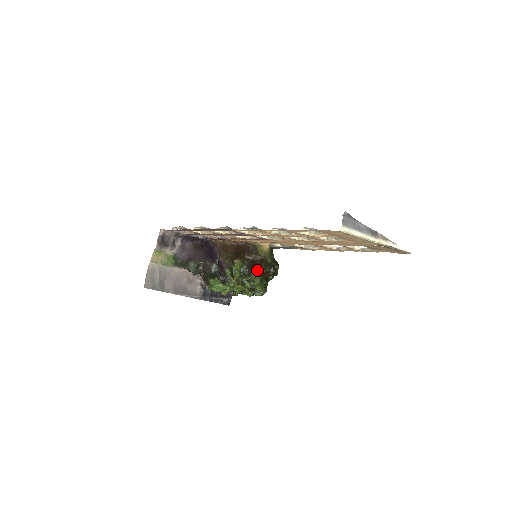
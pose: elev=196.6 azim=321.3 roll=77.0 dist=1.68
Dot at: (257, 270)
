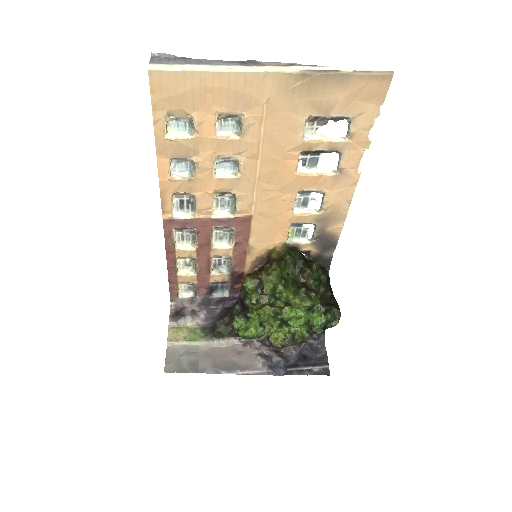
Dot at: (267, 272)
